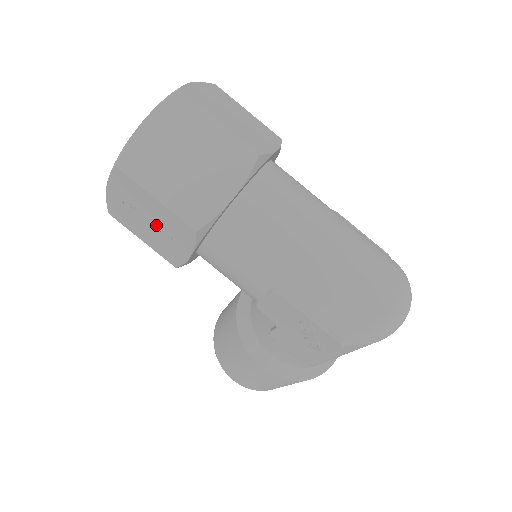
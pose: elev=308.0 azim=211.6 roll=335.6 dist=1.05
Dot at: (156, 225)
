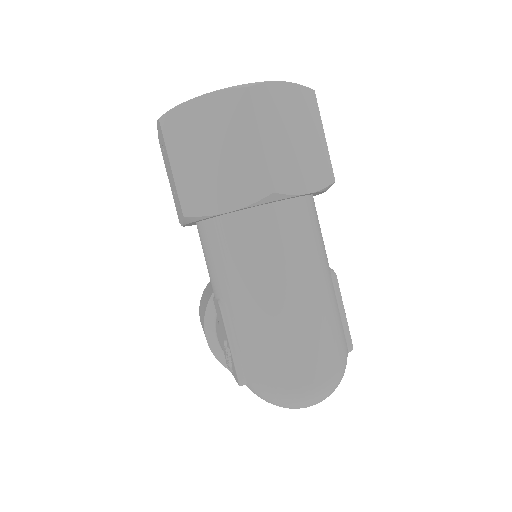
Dot at: (172, 183)
